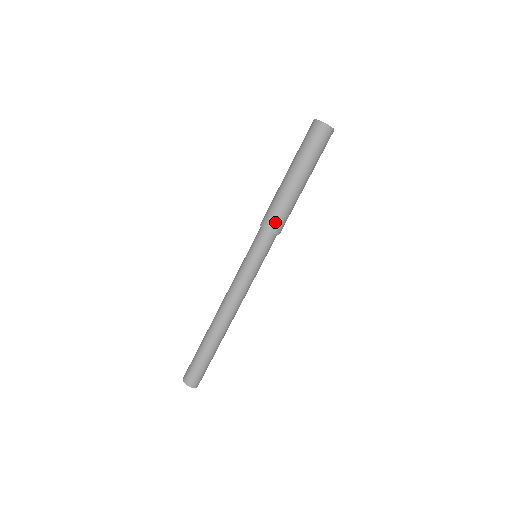
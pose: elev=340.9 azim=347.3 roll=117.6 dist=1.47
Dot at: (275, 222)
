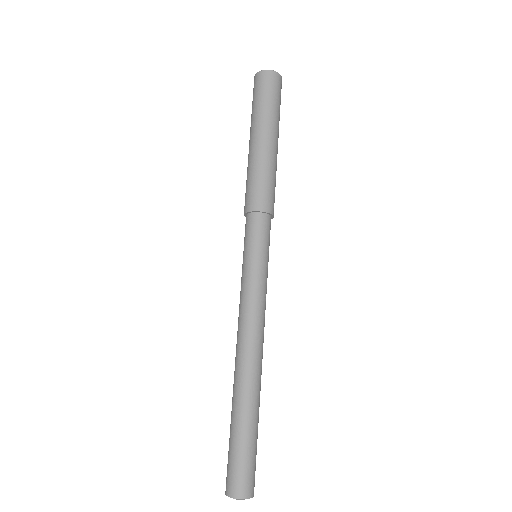
Dot at: (266, 198)
